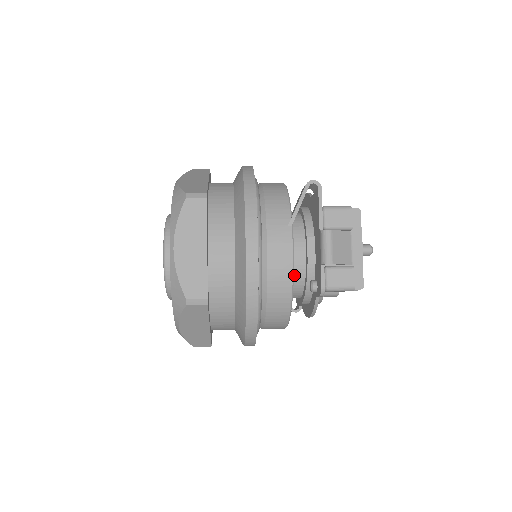
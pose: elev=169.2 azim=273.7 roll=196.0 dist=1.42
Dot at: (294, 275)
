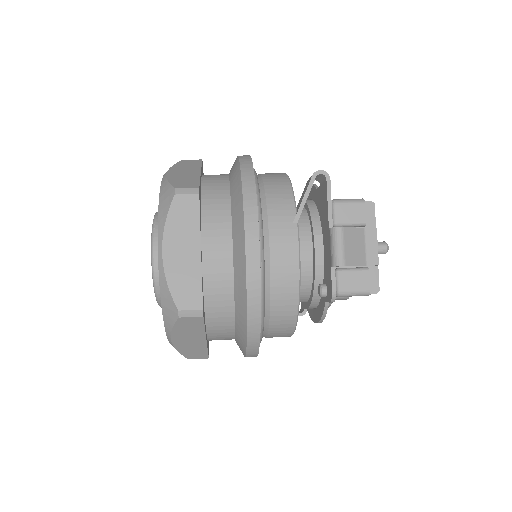
Dot at: occluded
